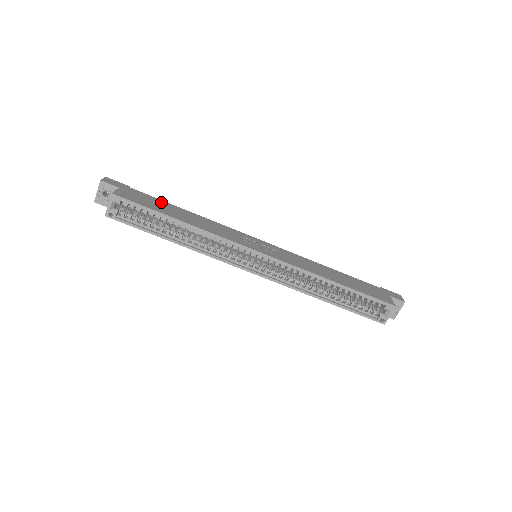
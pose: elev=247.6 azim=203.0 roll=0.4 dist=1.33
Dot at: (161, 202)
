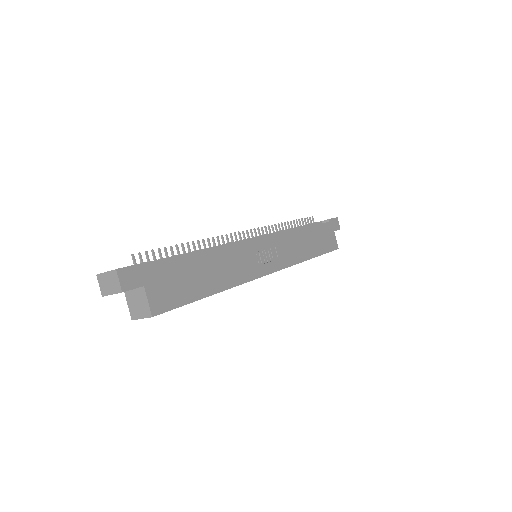
Dot at: (184, 266)
